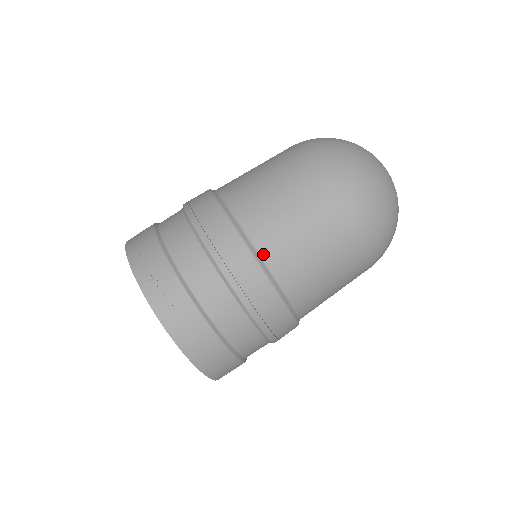
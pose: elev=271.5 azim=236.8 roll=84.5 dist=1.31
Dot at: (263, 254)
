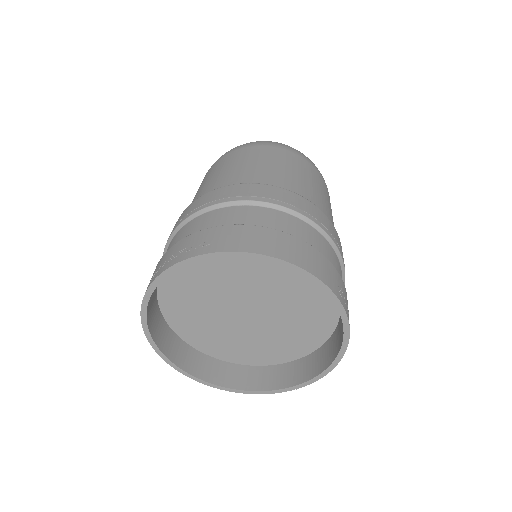
Dot at: occluded
